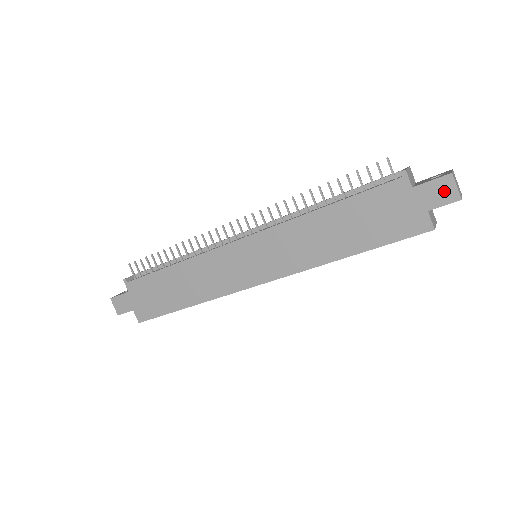
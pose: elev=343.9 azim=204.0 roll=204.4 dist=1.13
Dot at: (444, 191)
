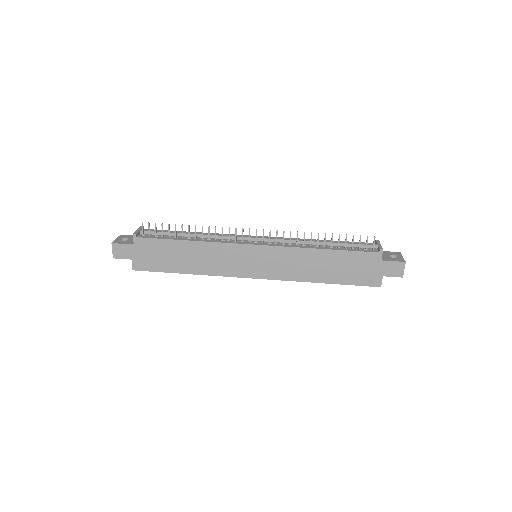
Dot at: (397, 269)
